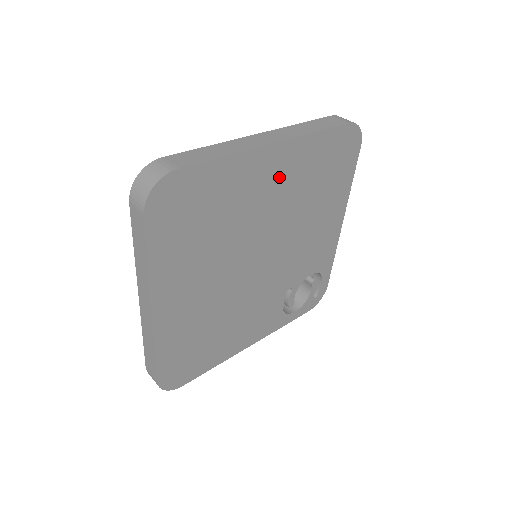
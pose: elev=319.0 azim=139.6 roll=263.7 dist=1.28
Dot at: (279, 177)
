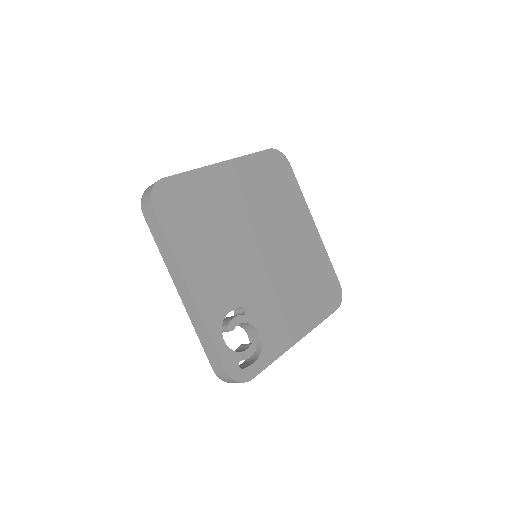
Dot at: (304, 238)
